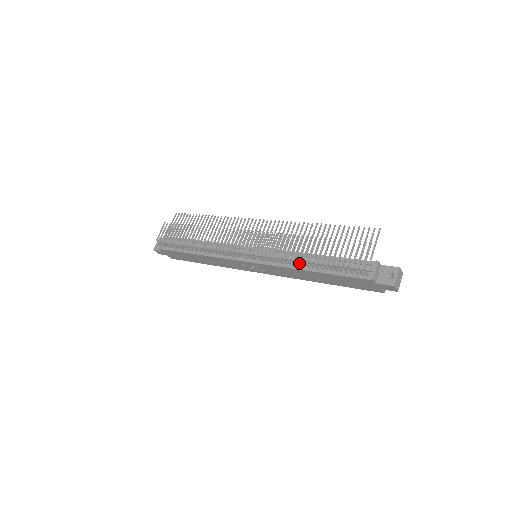
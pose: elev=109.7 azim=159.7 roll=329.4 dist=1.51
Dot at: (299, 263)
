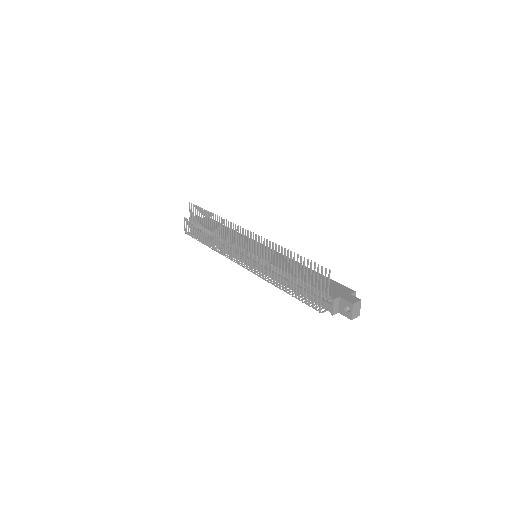
Dot at: (281, 283)
